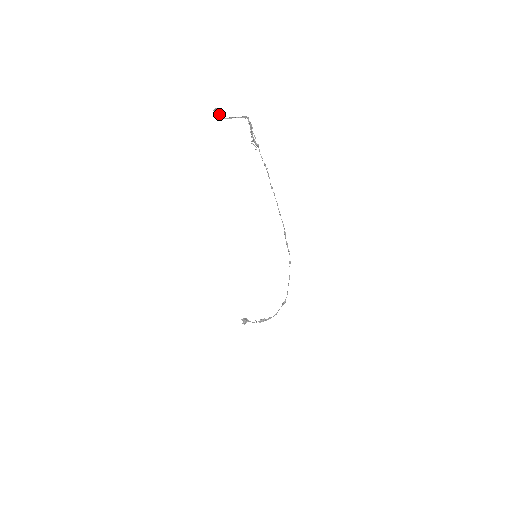
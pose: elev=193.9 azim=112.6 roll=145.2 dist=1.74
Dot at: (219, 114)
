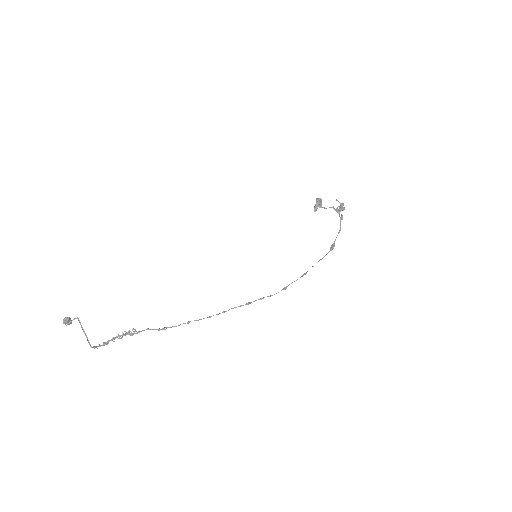
Dot at: (72, 320)
